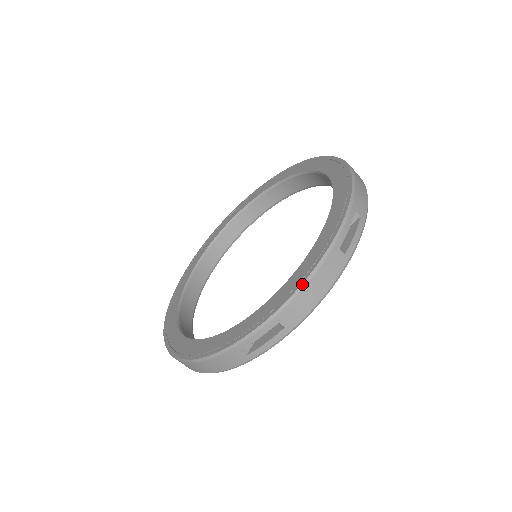
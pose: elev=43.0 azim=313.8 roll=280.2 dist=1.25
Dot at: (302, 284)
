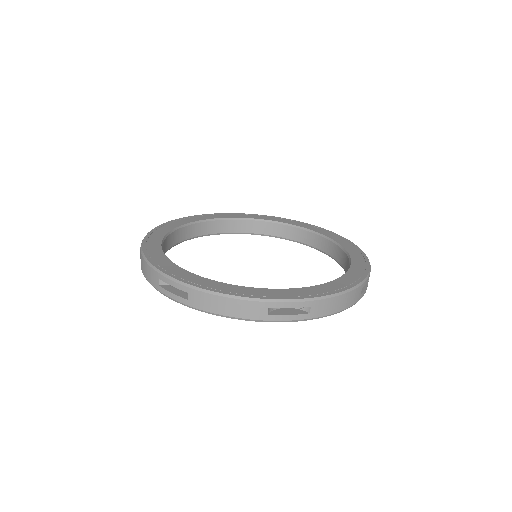
Dot at: (340, 292)
